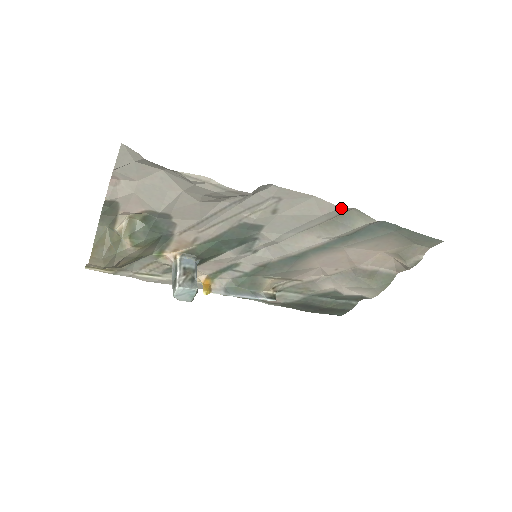
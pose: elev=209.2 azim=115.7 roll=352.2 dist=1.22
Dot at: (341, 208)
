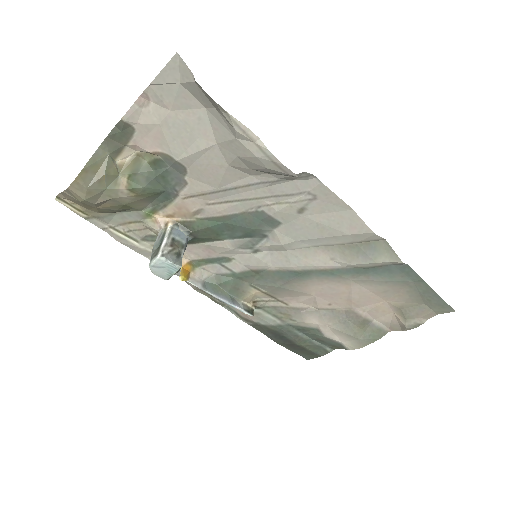
Dot at: (373, 233)
